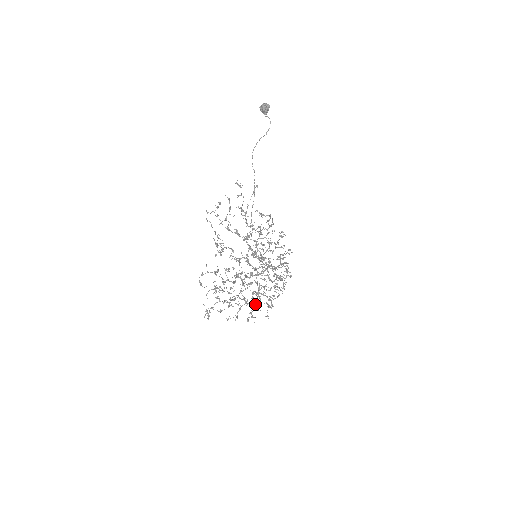
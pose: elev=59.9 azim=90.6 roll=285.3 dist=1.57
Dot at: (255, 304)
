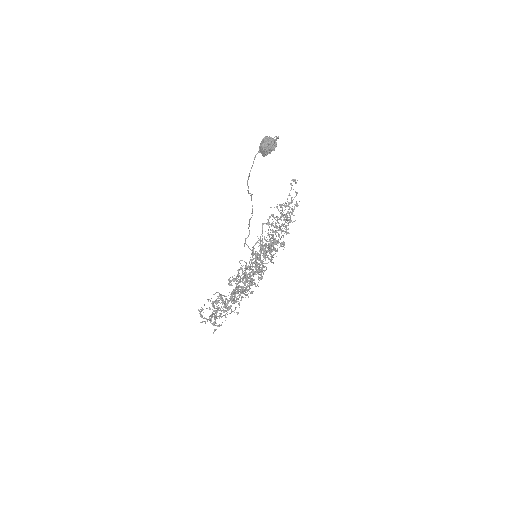
Dot at: occluded
